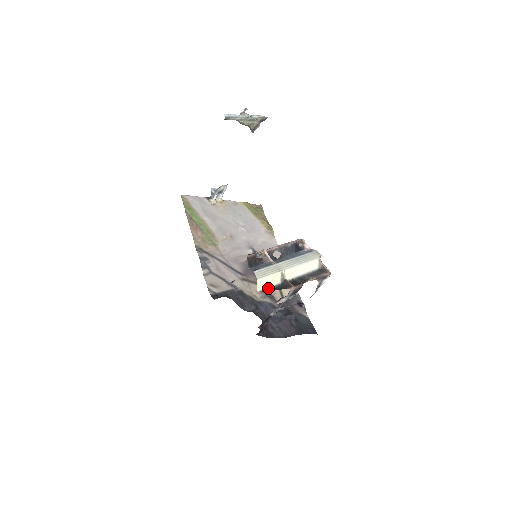
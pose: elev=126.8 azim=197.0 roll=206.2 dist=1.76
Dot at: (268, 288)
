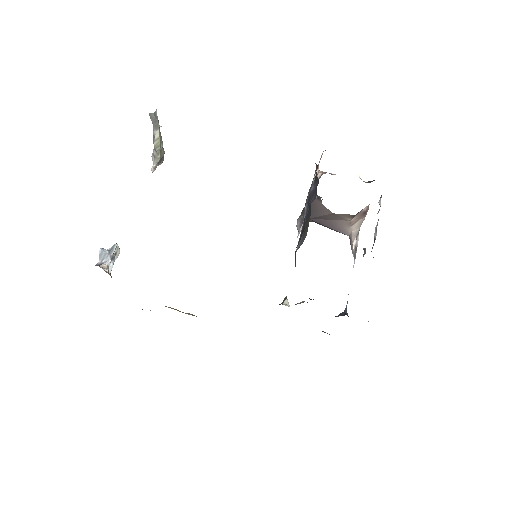
Dot at: occluded
